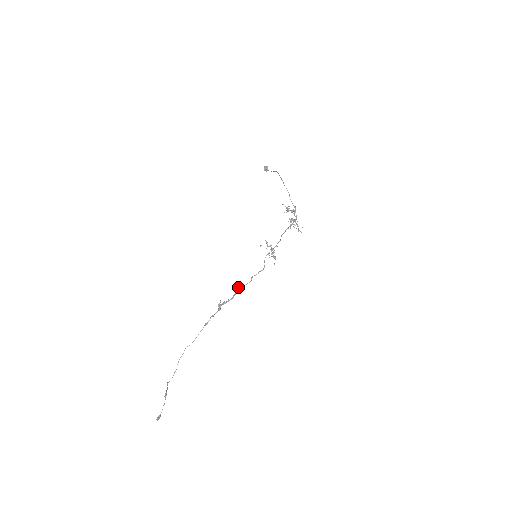
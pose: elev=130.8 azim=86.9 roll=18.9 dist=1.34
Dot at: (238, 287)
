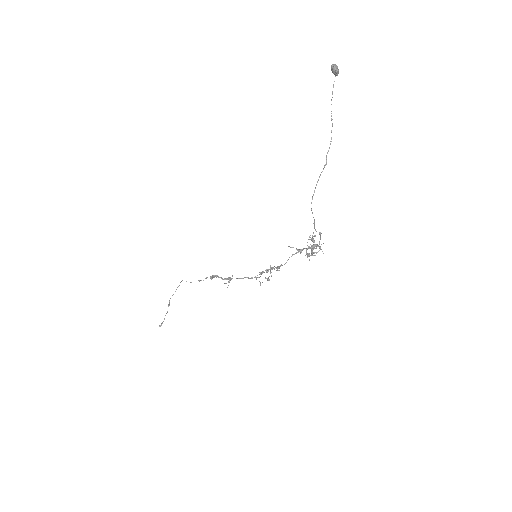
Dot at: (229, 279)
